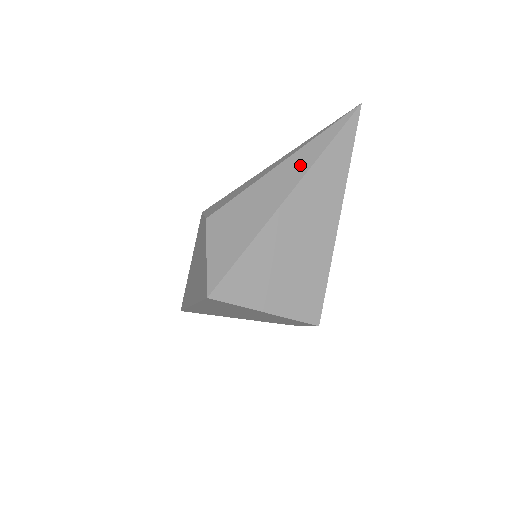
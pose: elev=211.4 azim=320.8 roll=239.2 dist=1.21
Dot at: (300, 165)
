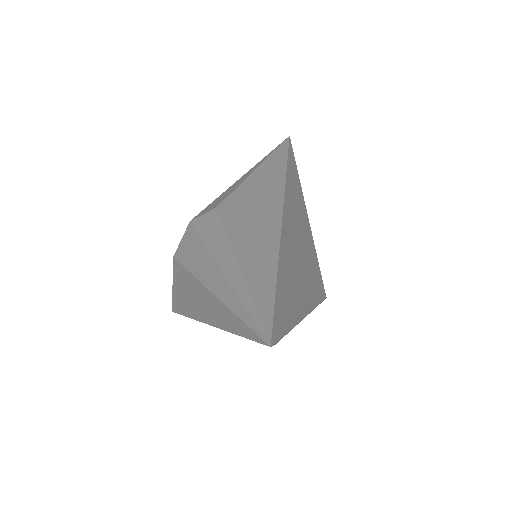
Dot at: (216, 315)
